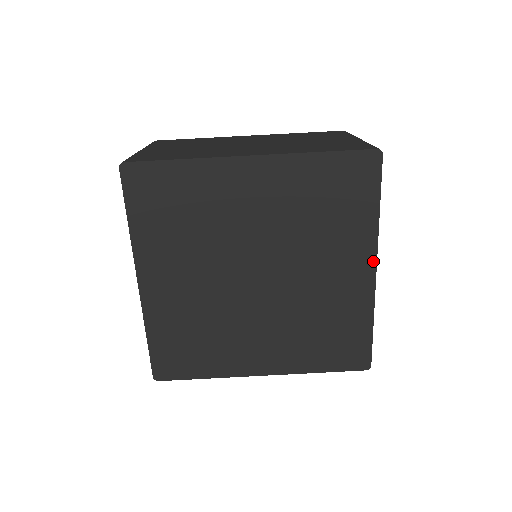
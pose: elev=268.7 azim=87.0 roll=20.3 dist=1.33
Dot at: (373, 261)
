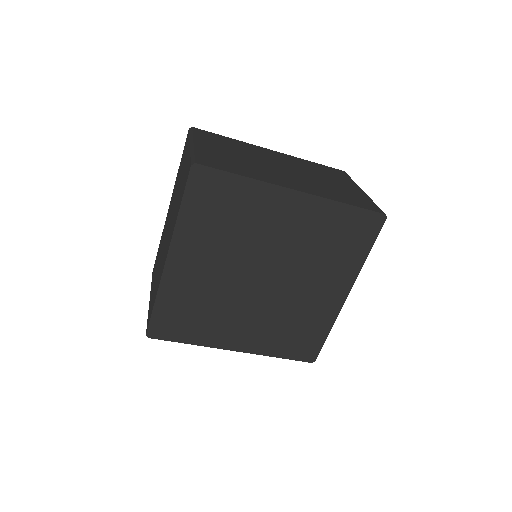
Dot at: (348, 289)
